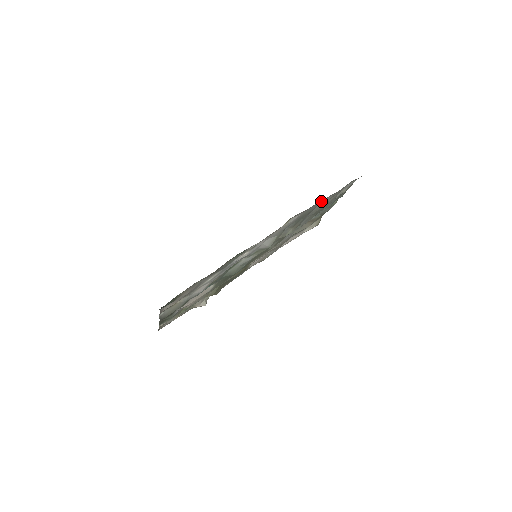
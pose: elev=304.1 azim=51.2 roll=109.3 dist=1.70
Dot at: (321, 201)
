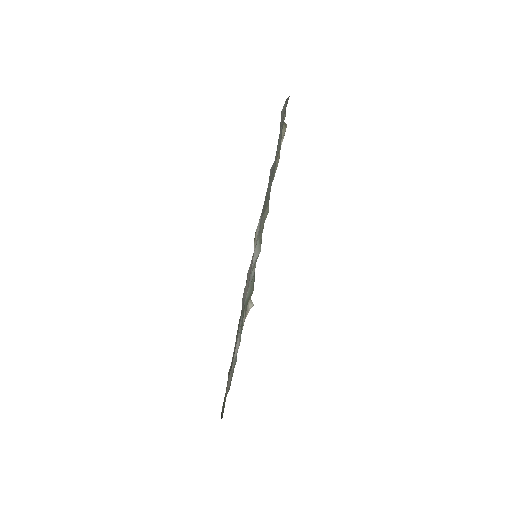
Dot at: (269, 179)
